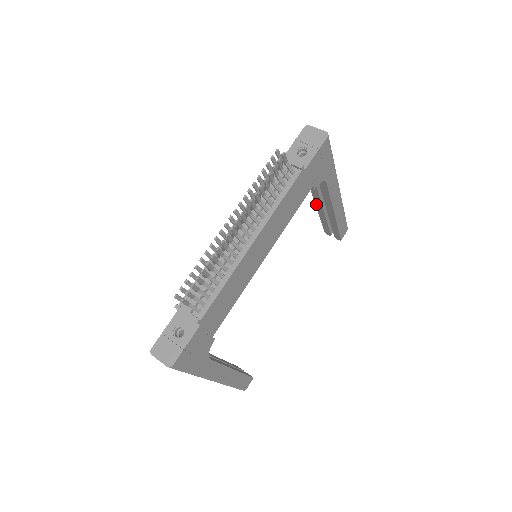
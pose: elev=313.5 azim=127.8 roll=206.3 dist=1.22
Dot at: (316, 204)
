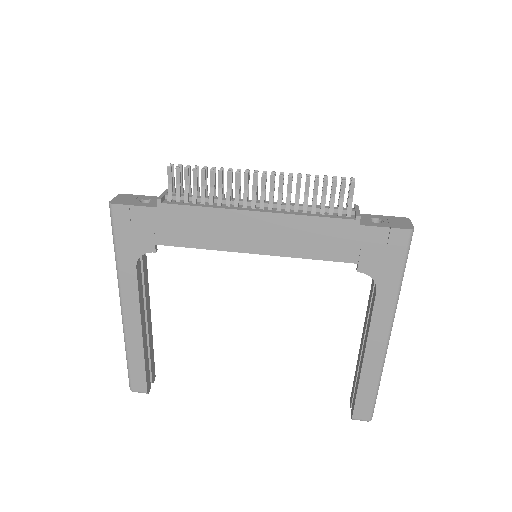
Dot at: (362, 337)
